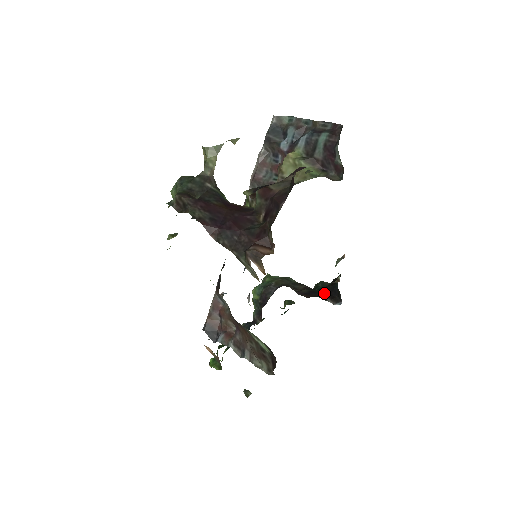
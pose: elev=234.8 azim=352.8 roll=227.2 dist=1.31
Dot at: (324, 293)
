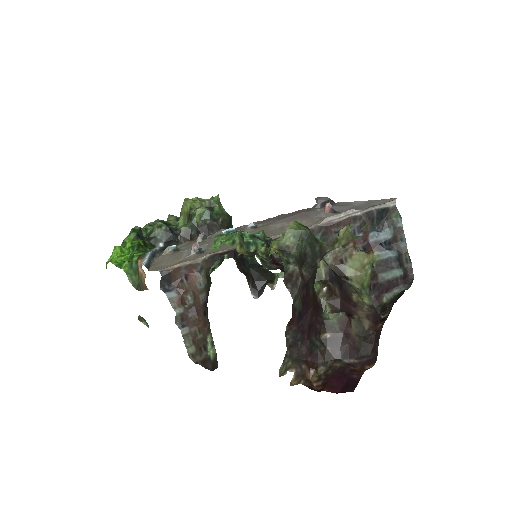
Dot at: (251, 274)
